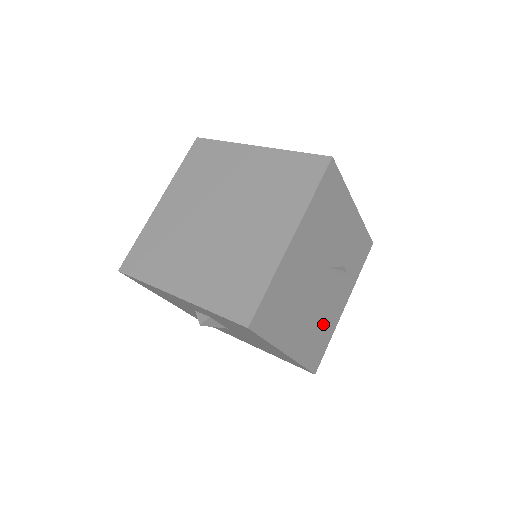
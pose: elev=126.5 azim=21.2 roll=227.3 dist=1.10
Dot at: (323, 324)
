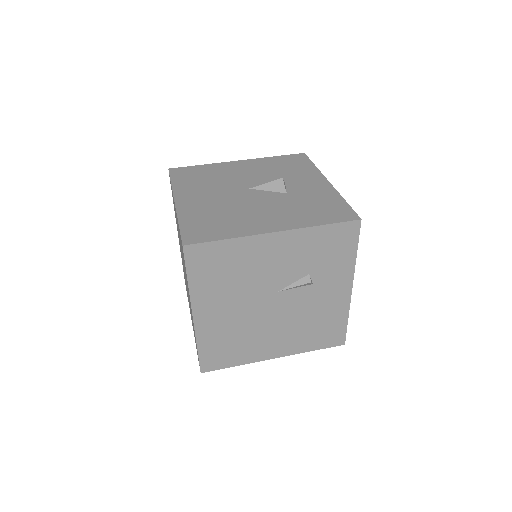
Dot at: (318, 319)
